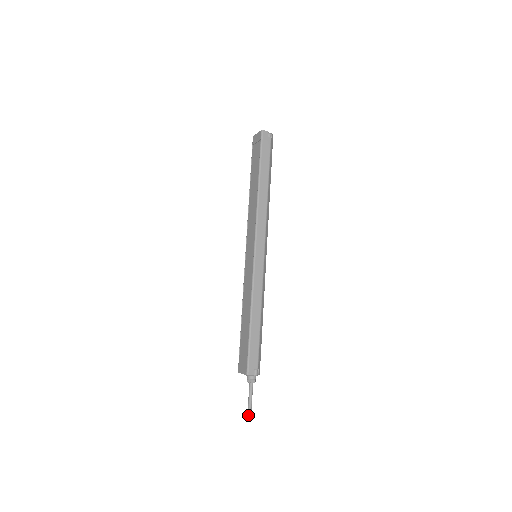
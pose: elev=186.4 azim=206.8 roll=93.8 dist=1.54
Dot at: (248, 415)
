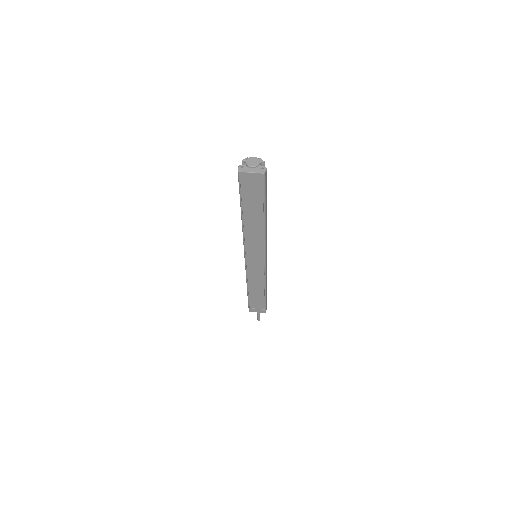
Dot at: (259, 320)
